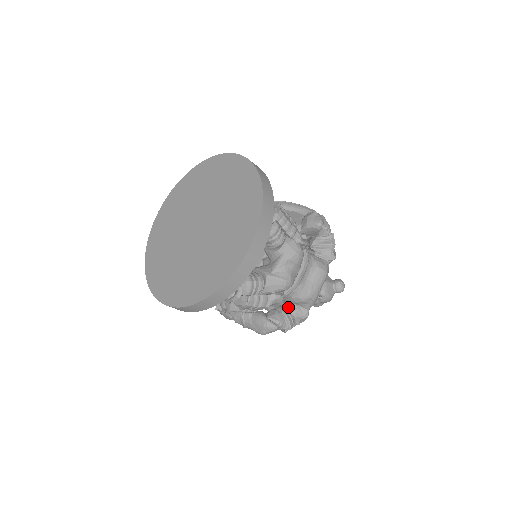
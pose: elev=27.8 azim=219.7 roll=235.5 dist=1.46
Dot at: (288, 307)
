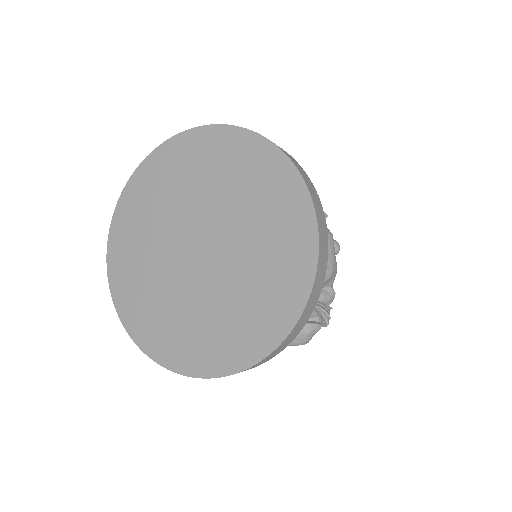
Dot at: occluded
